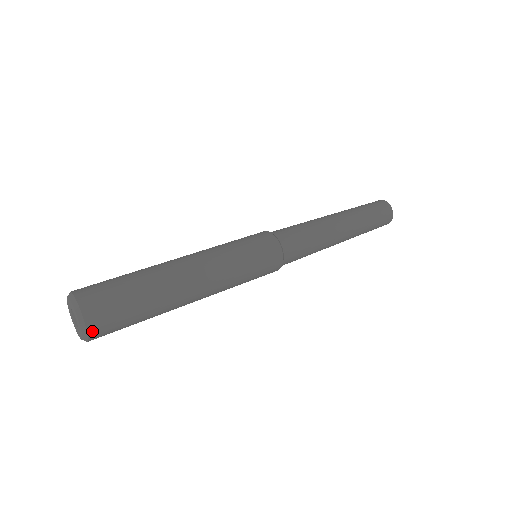
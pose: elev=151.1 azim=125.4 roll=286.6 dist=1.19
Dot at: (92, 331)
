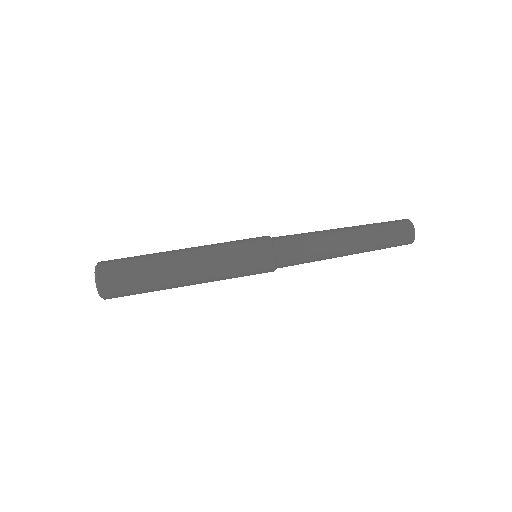
Dot at: (107, 298)
